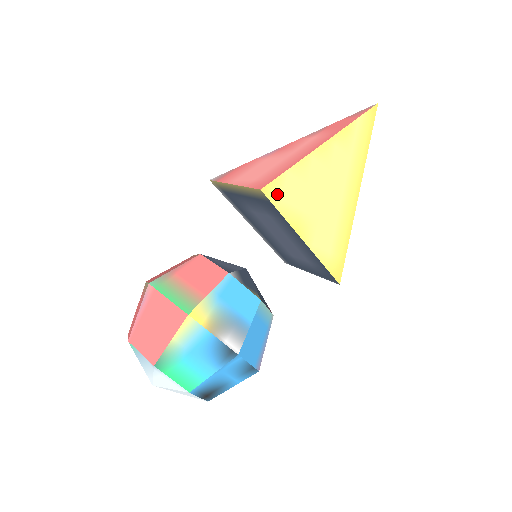
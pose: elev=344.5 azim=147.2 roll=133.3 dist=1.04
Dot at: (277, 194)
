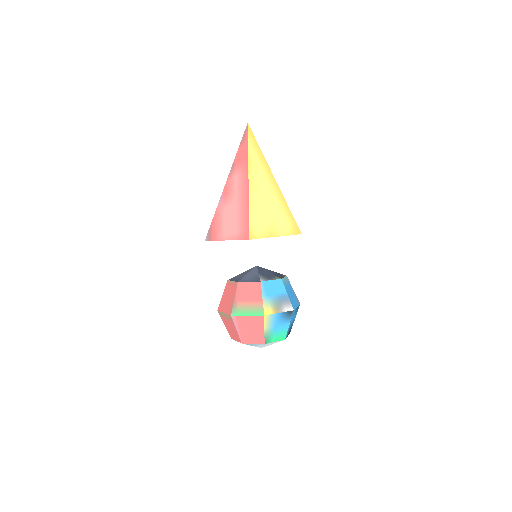
Dot at: (255, 232)
